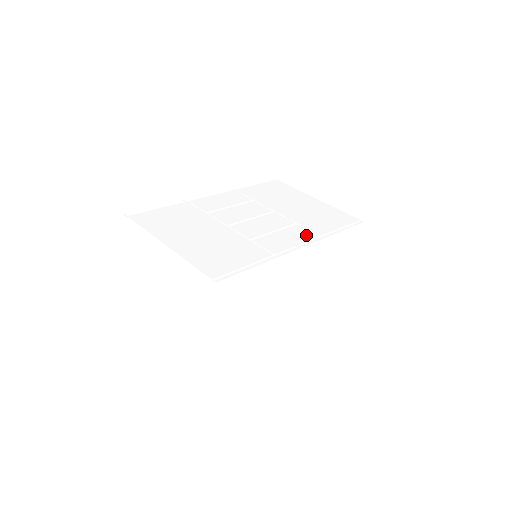
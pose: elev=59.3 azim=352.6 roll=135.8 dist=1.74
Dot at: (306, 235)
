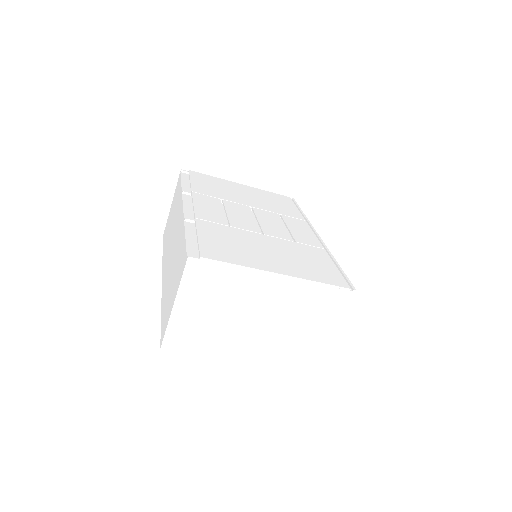
Dot at: (301, 223)
